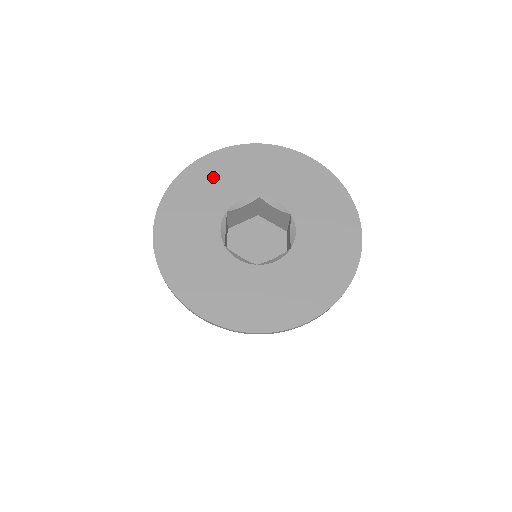
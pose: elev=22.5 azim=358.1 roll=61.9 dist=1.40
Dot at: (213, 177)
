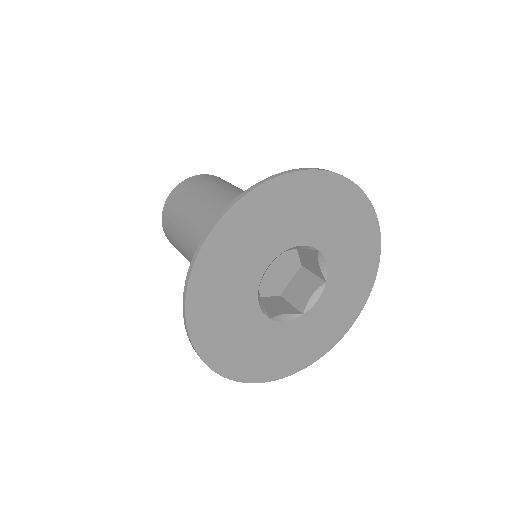
Dot at: (228, 261)
